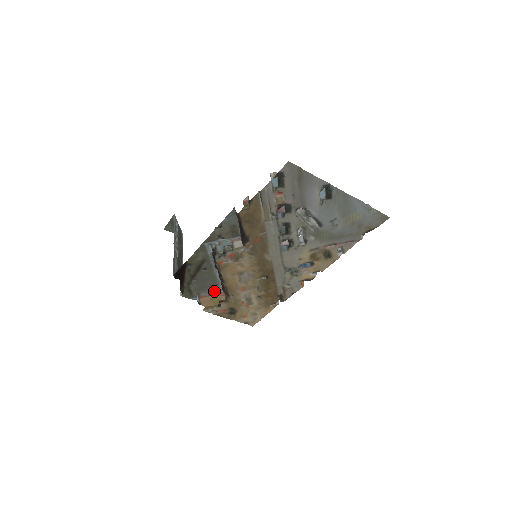
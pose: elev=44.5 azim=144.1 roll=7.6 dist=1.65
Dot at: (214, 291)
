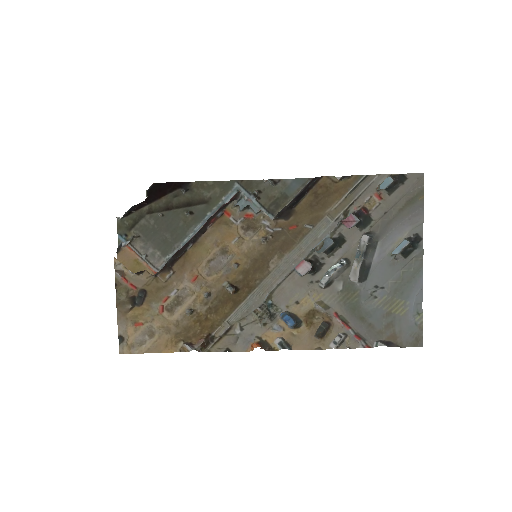
Dot at: (153, 255)
